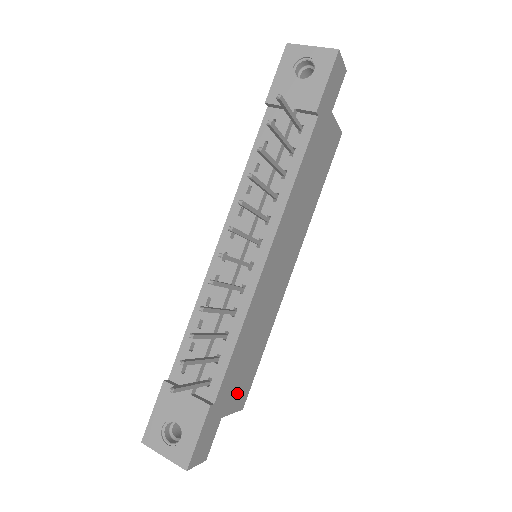
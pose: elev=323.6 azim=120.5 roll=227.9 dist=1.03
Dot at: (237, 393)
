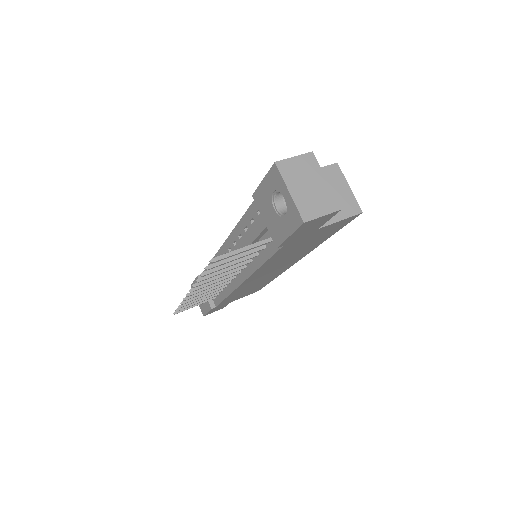
Dot at: occluded
